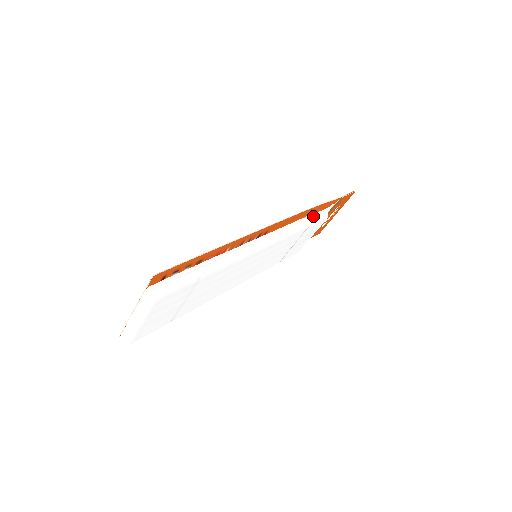
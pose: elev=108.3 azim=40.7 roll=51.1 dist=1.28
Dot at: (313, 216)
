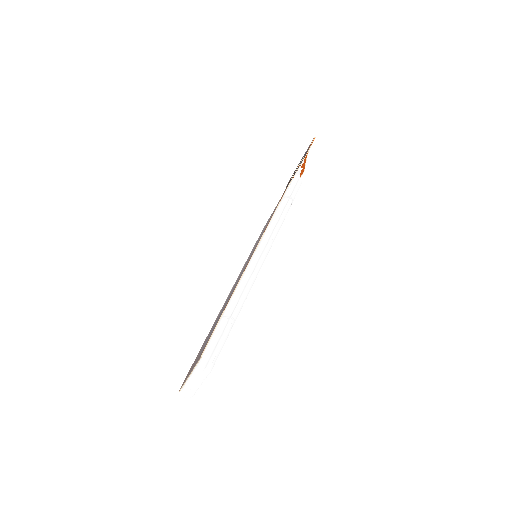
Dot at: (292, 193)
